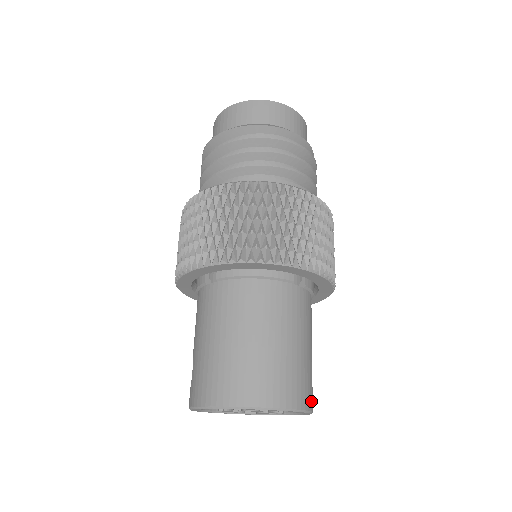
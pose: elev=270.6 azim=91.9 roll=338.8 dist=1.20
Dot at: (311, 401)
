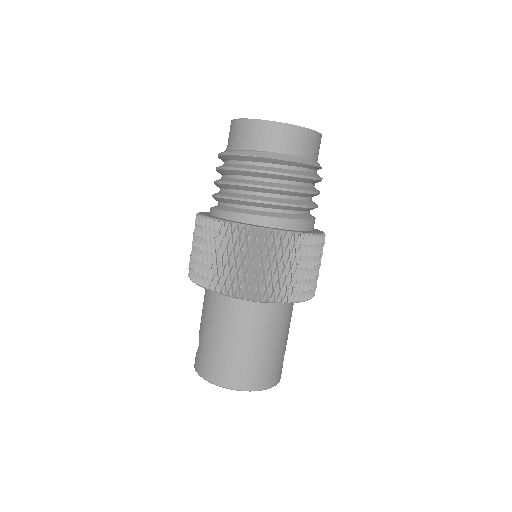
Dot at: (280, 375)
